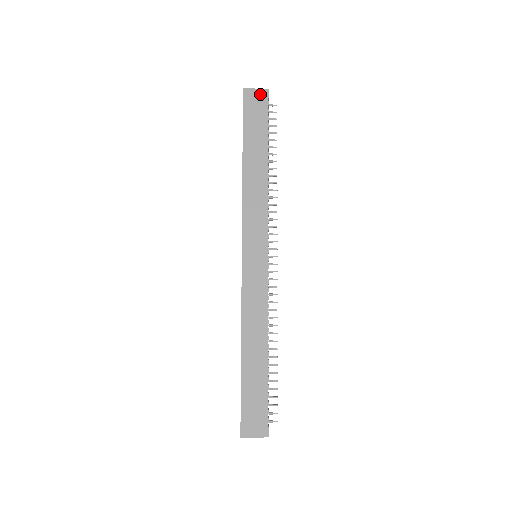
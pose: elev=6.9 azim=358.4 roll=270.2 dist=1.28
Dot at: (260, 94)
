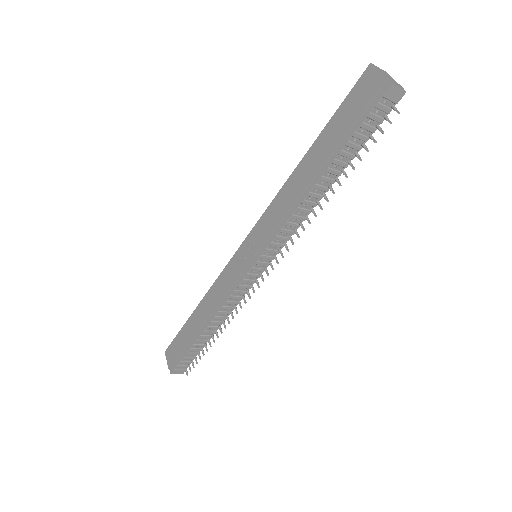
Dot at: (377, 84)
